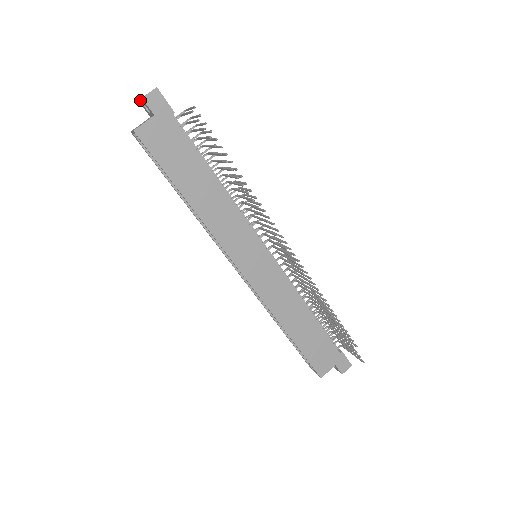
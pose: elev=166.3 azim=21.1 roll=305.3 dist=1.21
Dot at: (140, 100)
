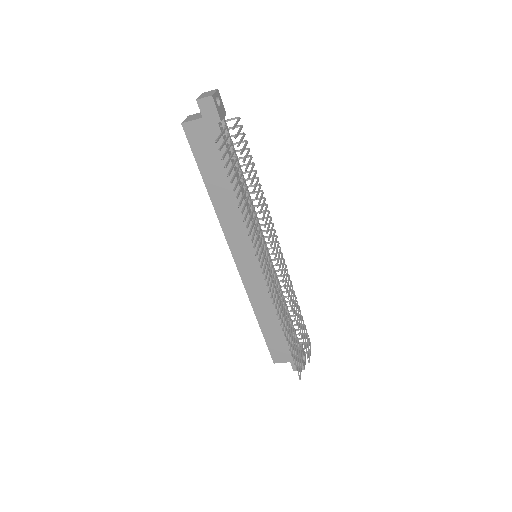
Dot at: (200, 96)
